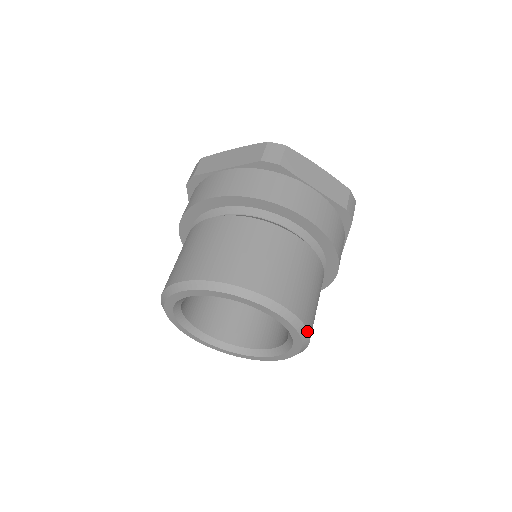
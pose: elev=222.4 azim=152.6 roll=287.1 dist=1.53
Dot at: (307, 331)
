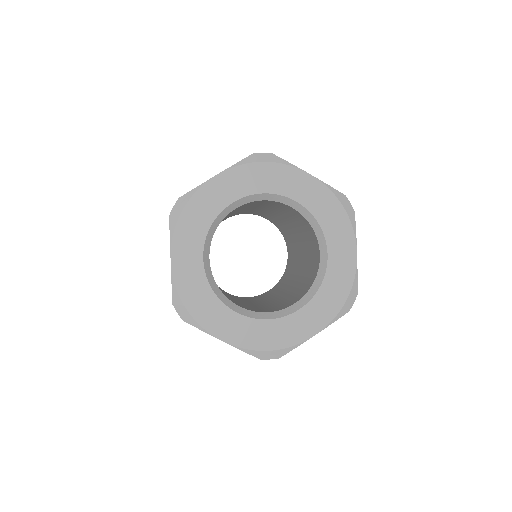
Dot at: occluded
